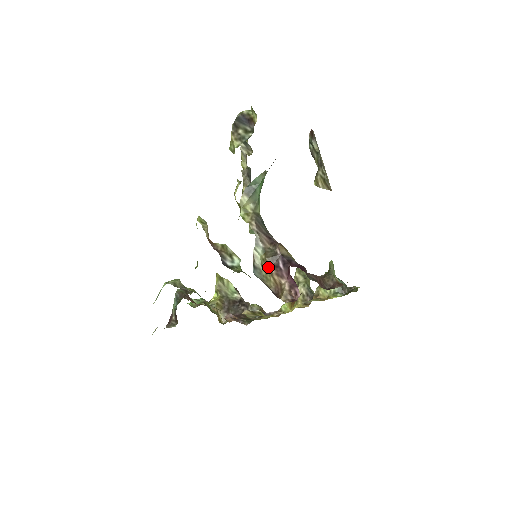
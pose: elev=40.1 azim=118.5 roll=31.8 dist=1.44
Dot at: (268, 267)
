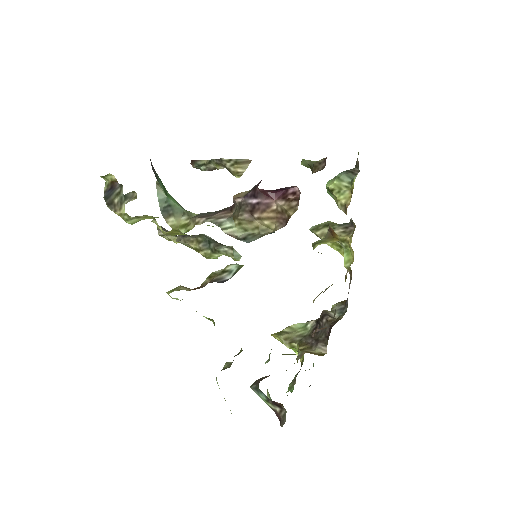
Dot at: (250, 221)
